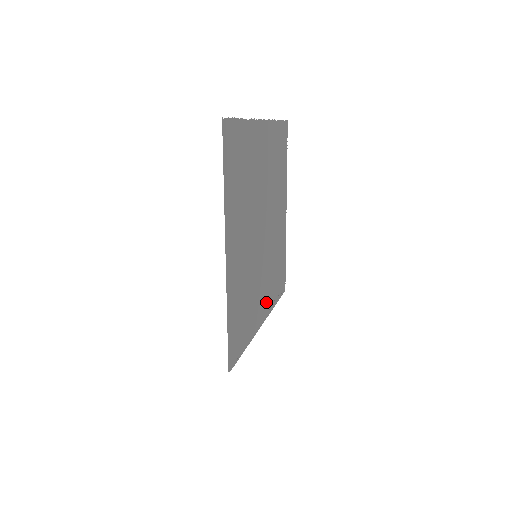
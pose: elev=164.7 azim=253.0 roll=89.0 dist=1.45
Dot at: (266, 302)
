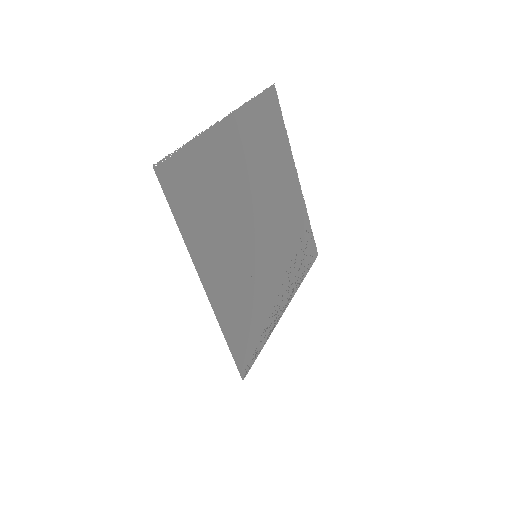
Dot at: (287, 286)
